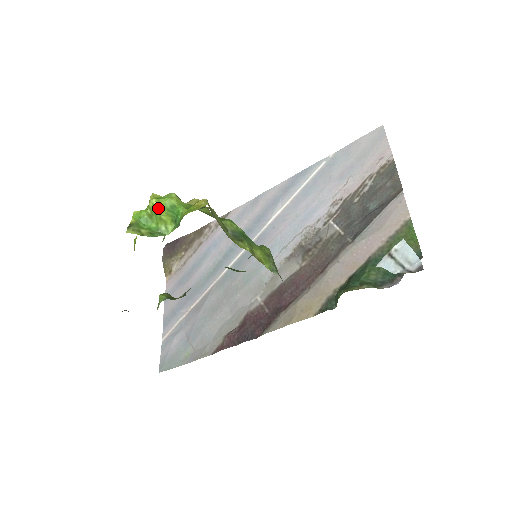
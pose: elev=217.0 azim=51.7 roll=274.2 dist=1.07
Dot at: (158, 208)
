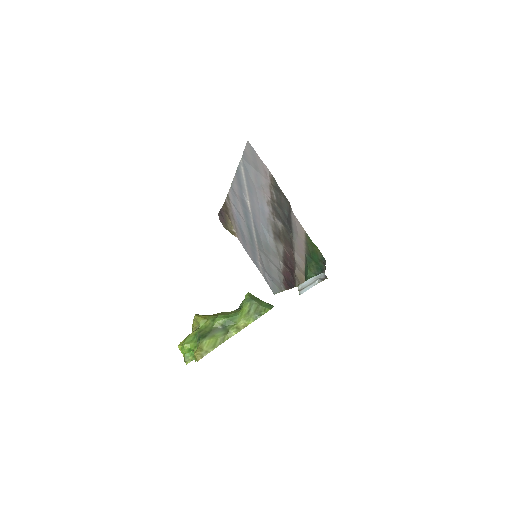
Dot at: (185, 352)
